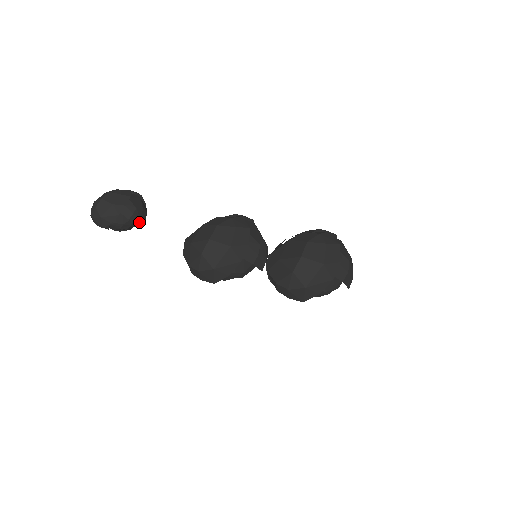
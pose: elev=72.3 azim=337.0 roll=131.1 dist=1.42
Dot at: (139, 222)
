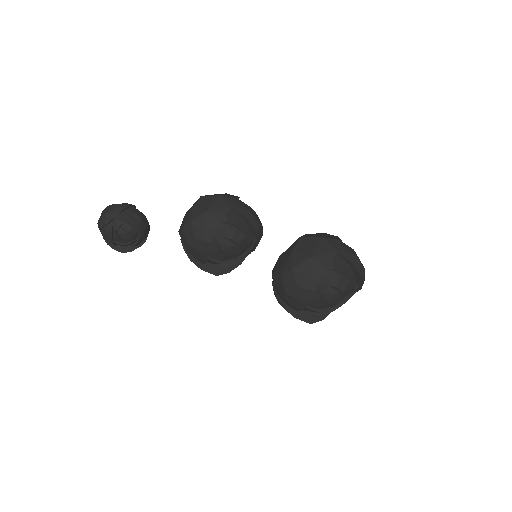
Dot at: (140, 222)
